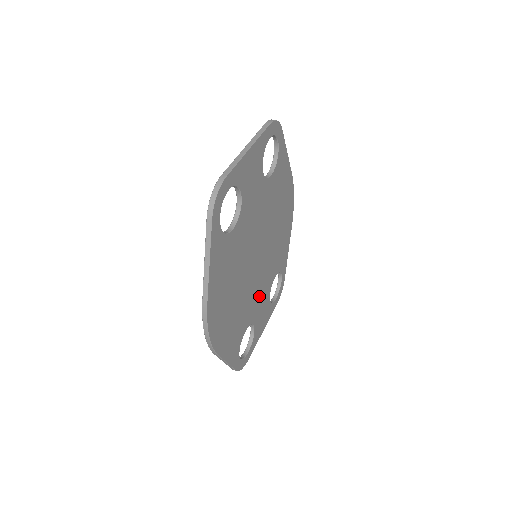
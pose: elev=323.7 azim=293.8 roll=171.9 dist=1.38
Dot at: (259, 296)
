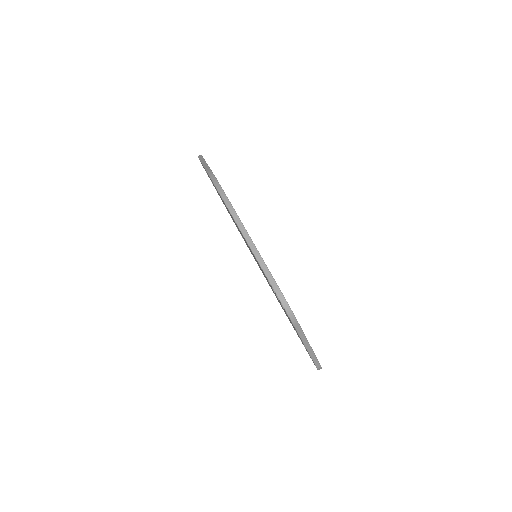
Dot at: occluded
